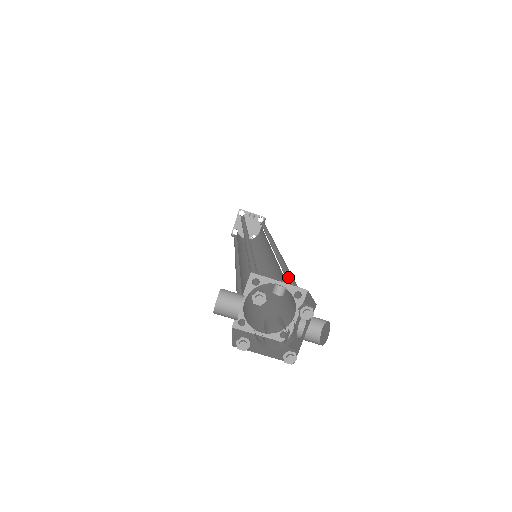
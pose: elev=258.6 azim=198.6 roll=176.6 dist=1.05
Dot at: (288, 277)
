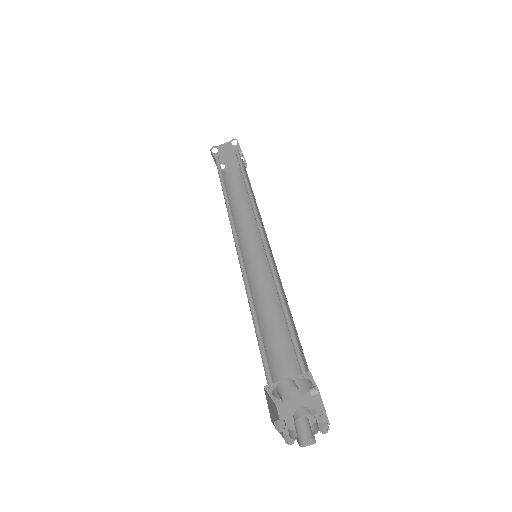
Dot at: occluded
